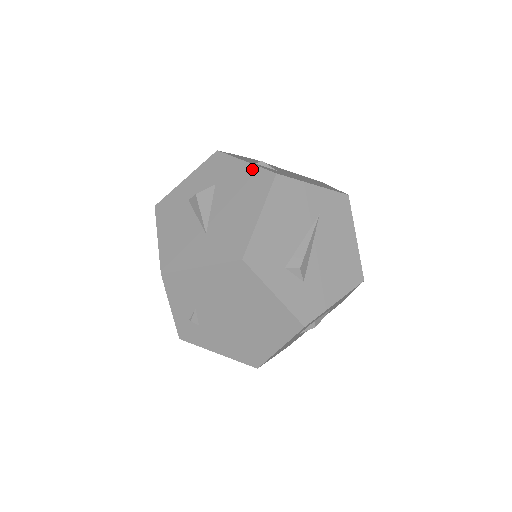
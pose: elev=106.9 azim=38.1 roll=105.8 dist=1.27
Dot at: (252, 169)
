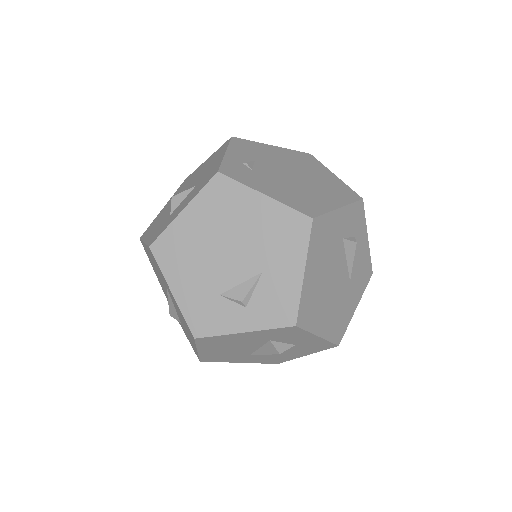
Dot at: occluded
